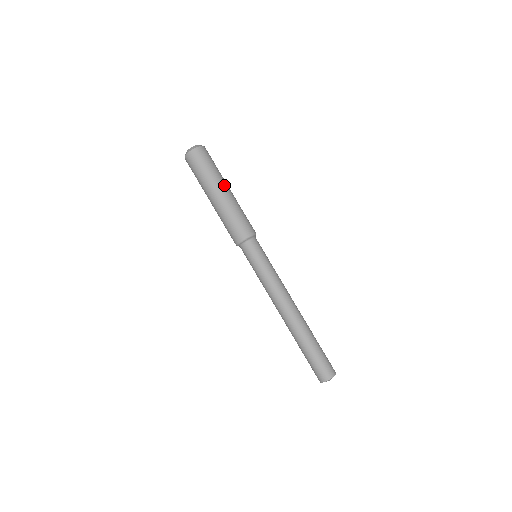
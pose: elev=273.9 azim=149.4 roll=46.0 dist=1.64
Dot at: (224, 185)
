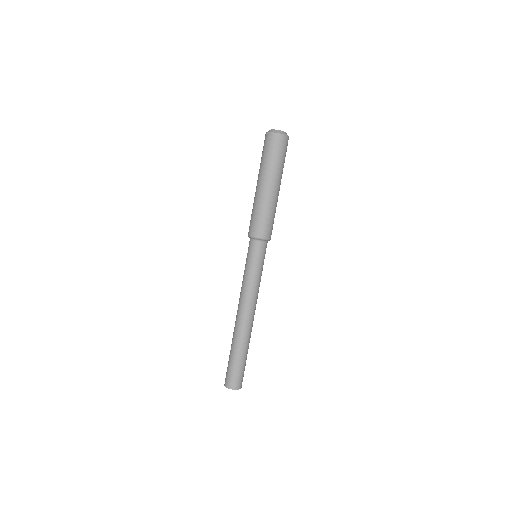
Dot at: (280, 183)
